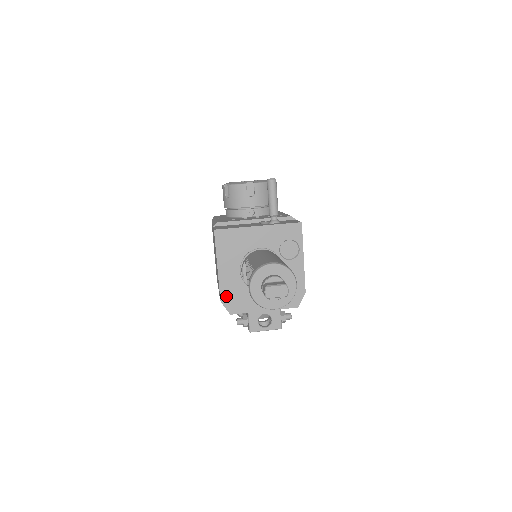
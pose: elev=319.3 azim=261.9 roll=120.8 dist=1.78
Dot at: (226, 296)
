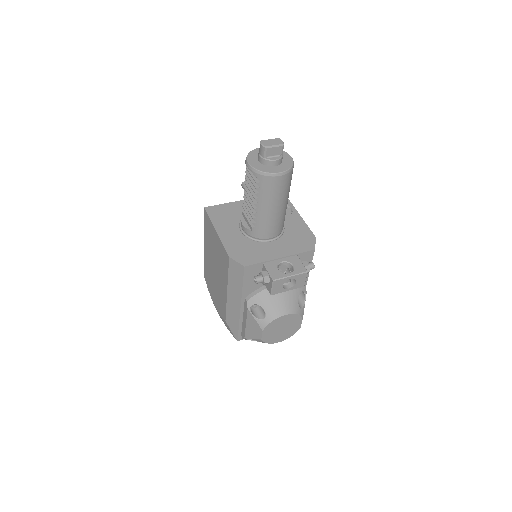
Dot at: (234, 252)
